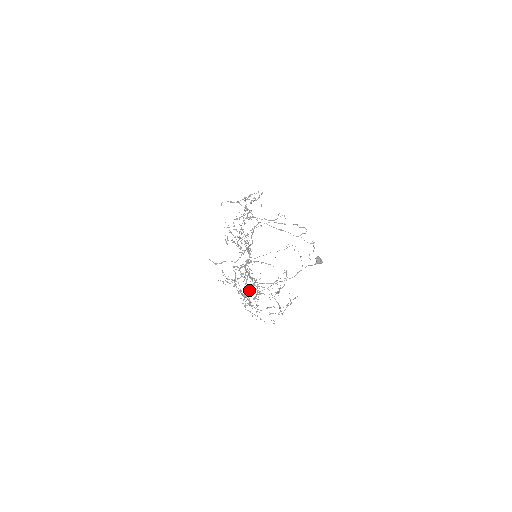
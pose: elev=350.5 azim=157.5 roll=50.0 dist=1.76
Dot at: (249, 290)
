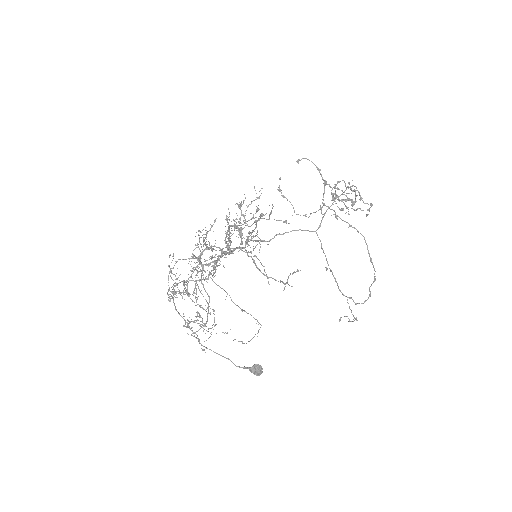
Dot at: occluded
